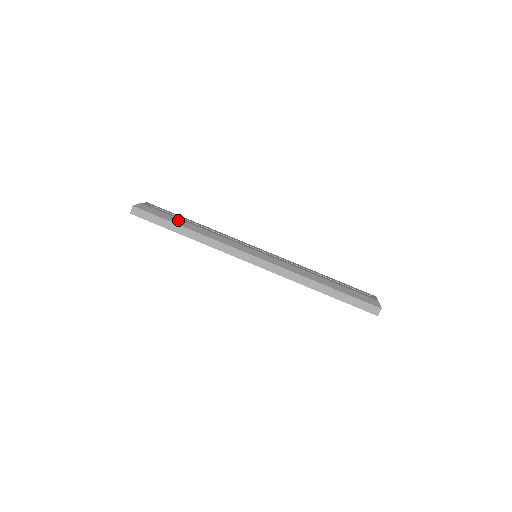
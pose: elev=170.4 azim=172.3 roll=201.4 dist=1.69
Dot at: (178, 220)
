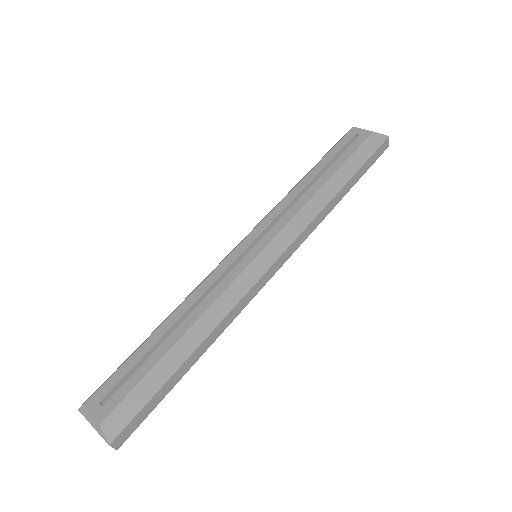
Dot at: (164, 364)
